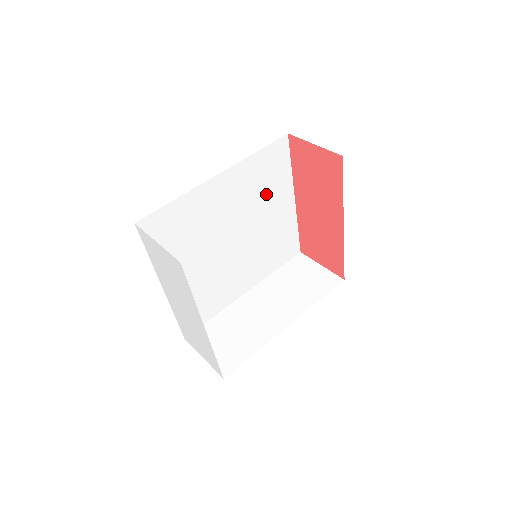
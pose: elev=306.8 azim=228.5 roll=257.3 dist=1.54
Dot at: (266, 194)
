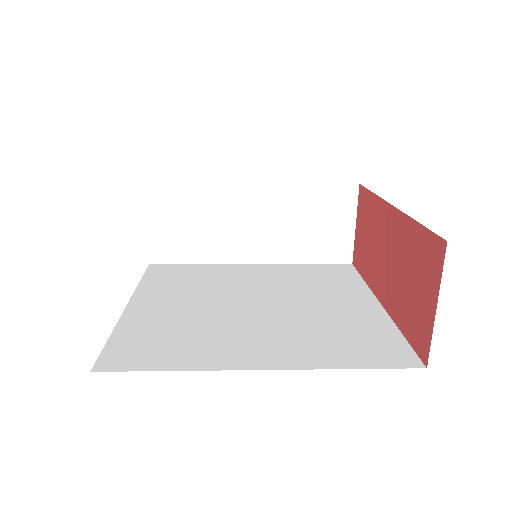
Dot at: (320, 288)
